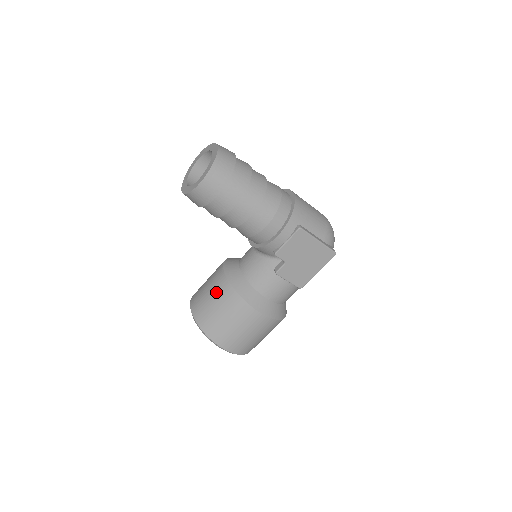
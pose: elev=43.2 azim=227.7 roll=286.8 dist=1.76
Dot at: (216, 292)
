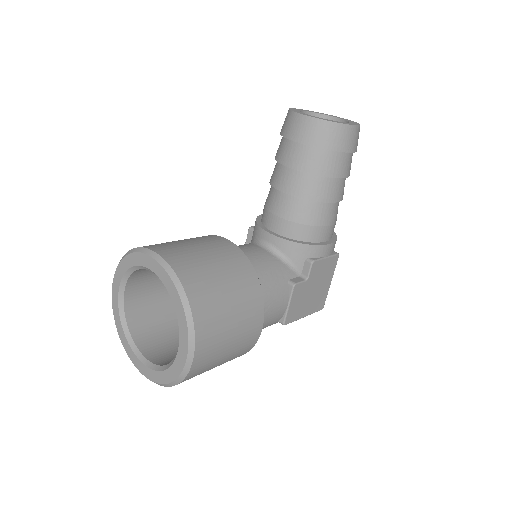
Dot at: (223, 257)
